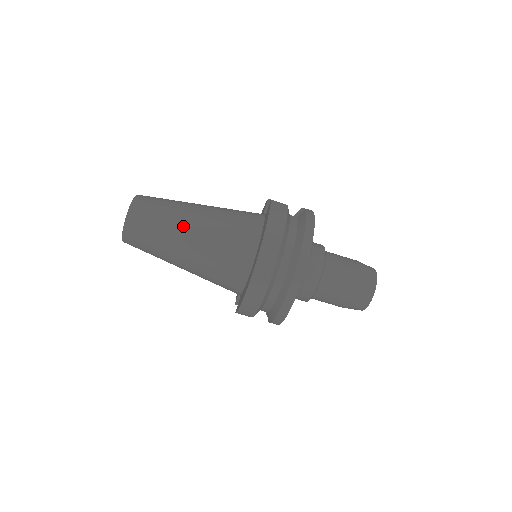
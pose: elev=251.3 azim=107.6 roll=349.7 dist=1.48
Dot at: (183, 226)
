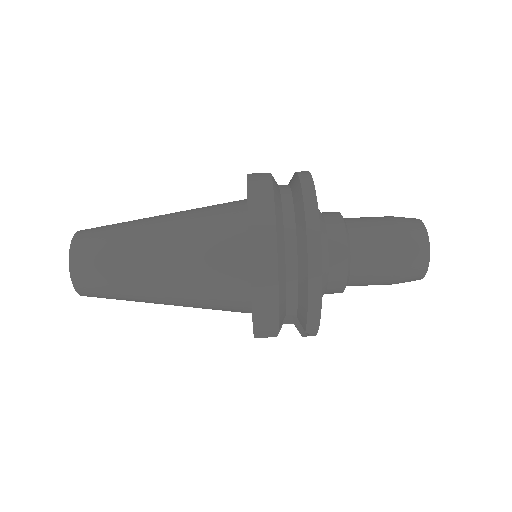
Dot at: (144, 231)
